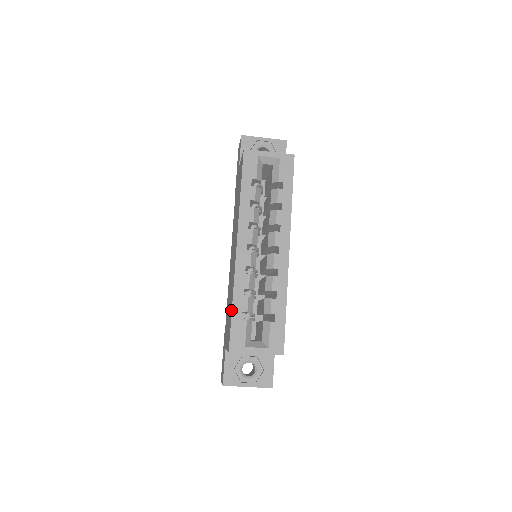
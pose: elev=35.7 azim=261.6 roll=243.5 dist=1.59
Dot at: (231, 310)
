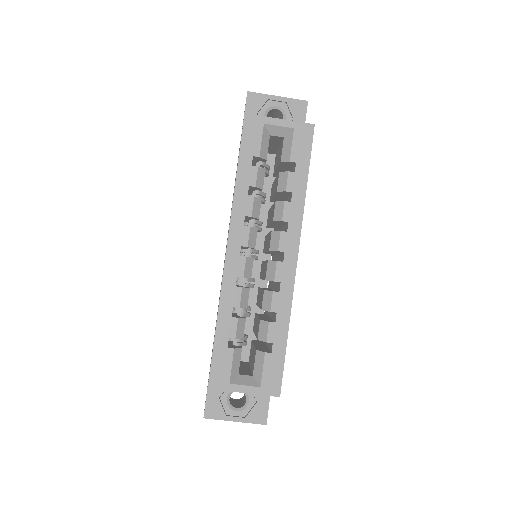
Dot at: occluded
